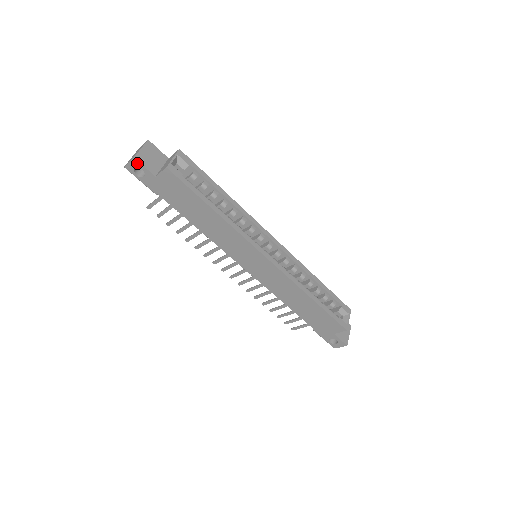
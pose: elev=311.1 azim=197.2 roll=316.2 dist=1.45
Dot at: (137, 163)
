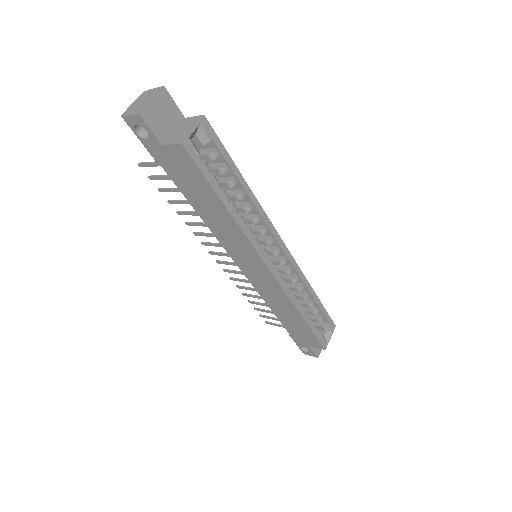
Dot at: (141, 121)
